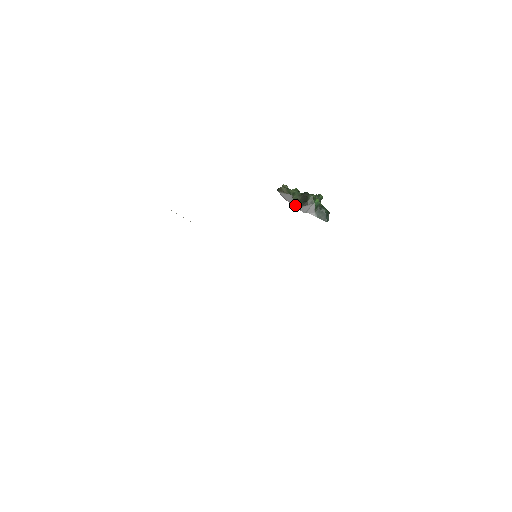
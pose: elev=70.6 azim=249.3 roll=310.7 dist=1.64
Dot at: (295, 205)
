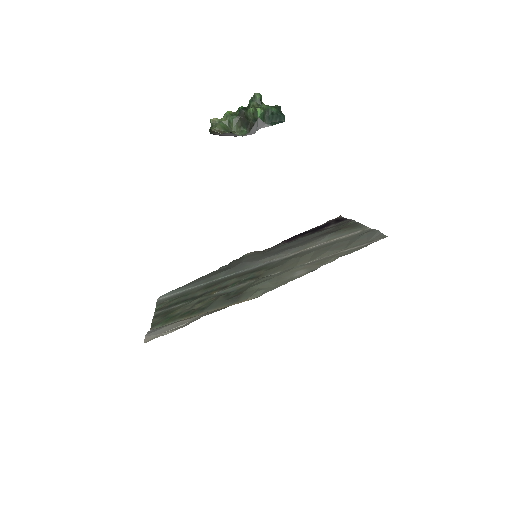
Dot at: occluded
